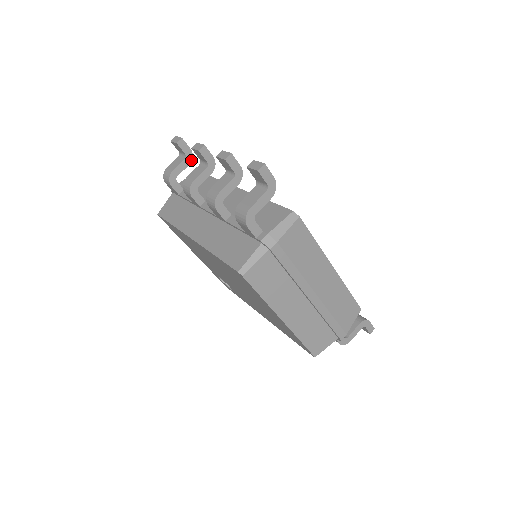
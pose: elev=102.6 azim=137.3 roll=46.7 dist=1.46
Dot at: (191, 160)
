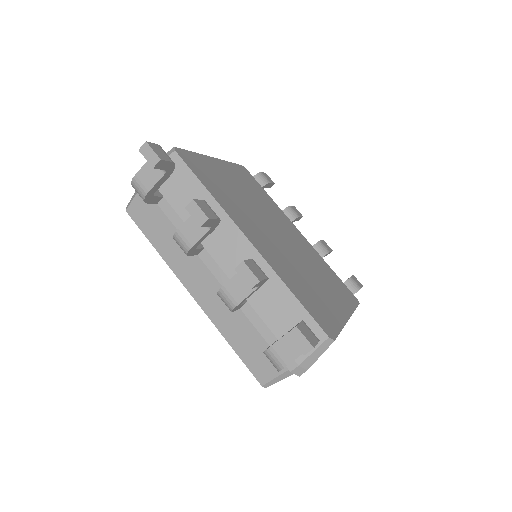
Dot at: (173, 170)
